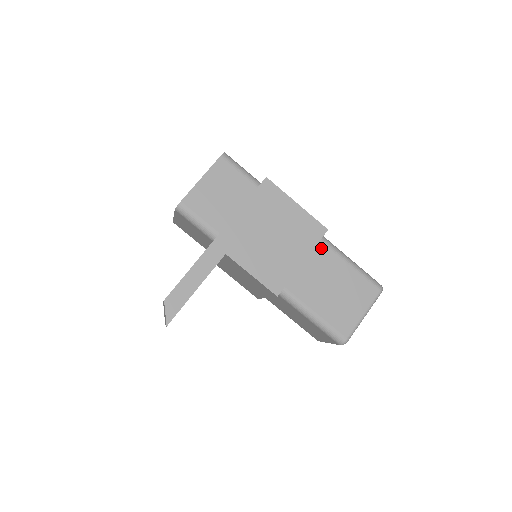
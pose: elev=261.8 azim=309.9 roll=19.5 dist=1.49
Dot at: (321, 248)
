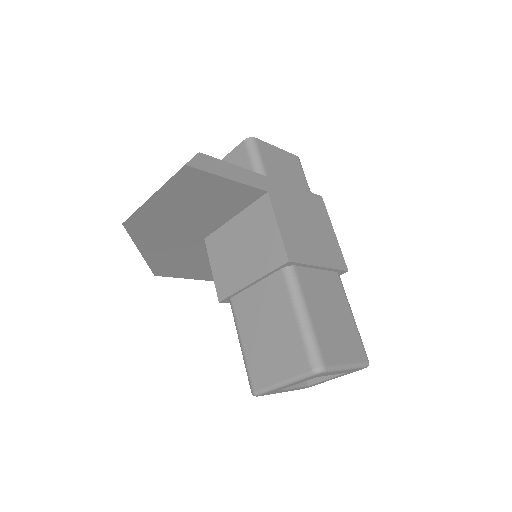
Dot at: (336, 278)
